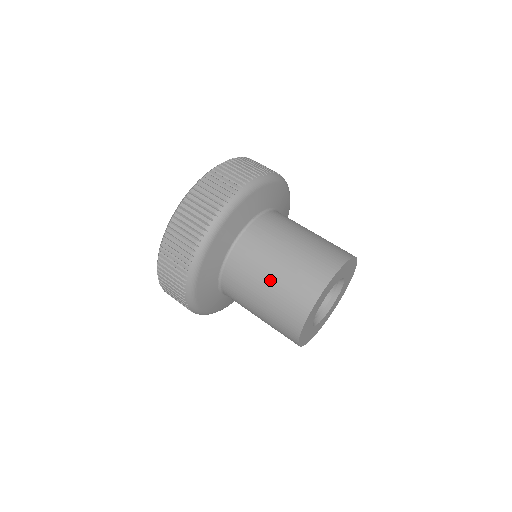
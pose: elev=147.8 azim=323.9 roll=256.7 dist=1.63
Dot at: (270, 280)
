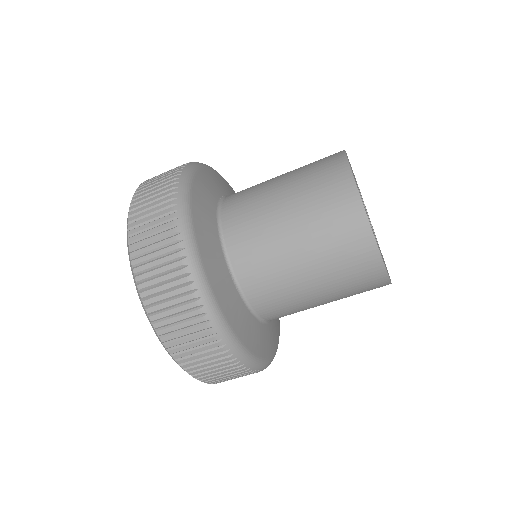
Dot at: (285, 202)
